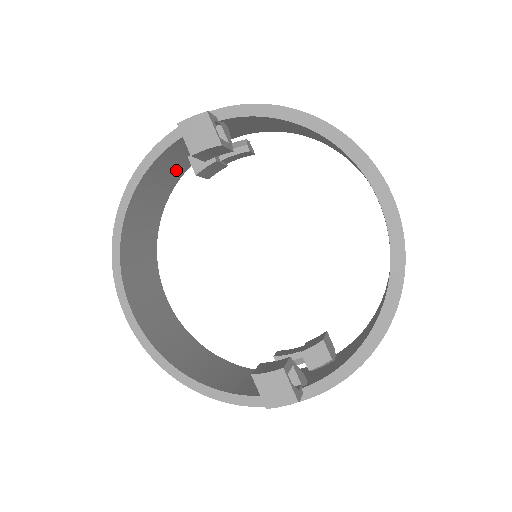
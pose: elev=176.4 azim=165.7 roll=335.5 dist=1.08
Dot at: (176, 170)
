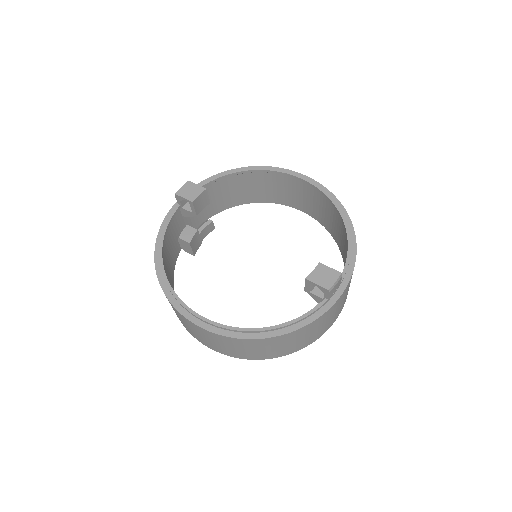
Dot at: (173, 254)
